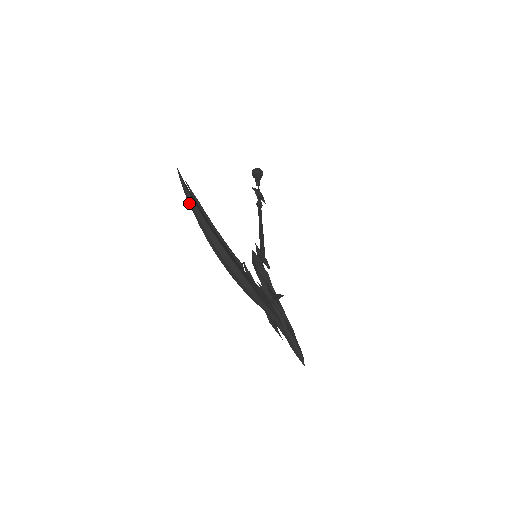
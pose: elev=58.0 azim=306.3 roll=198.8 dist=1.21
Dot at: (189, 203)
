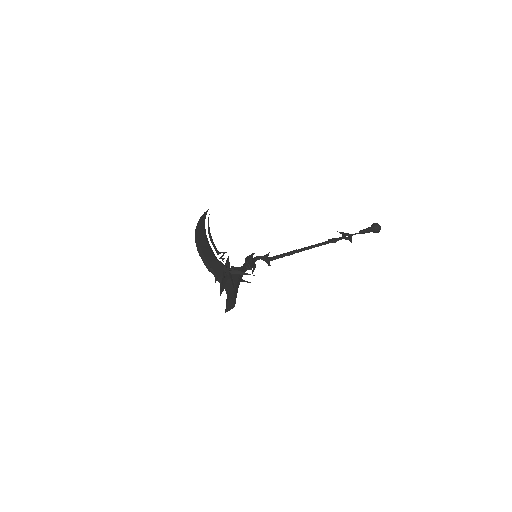
Dot at: occluded
